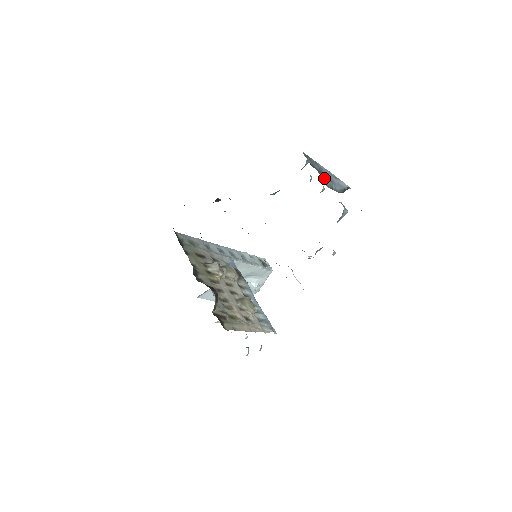
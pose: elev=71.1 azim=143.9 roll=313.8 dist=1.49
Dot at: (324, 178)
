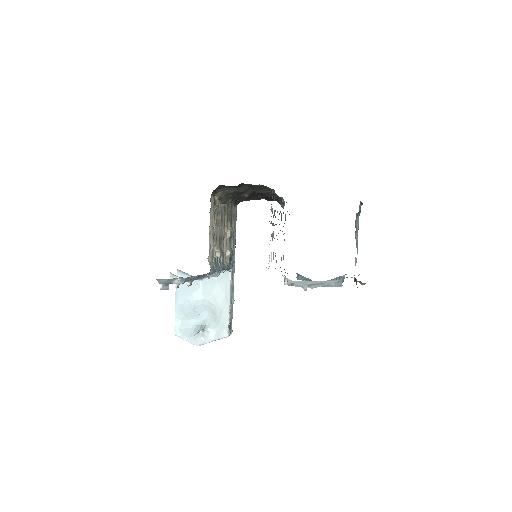
Dot at: (358, 220)
